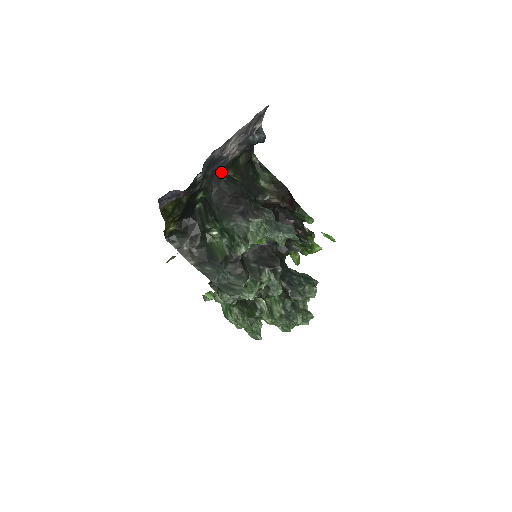
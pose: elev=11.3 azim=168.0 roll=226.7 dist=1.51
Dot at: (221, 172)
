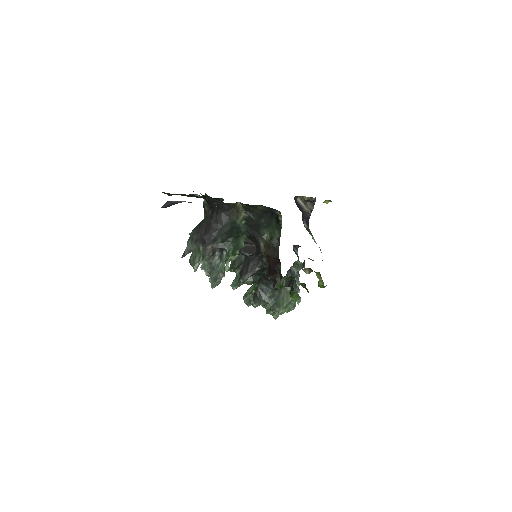
Dot at: (222, 204)
